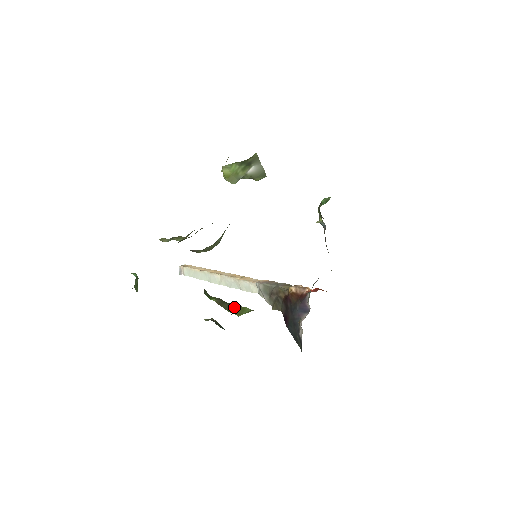
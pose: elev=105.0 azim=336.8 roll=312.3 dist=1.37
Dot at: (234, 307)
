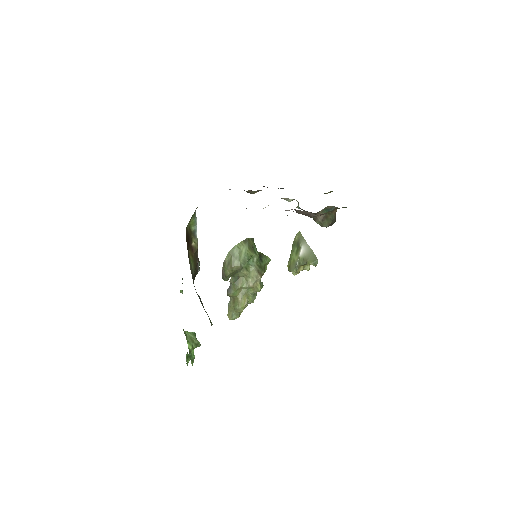
Dot at: occluded
